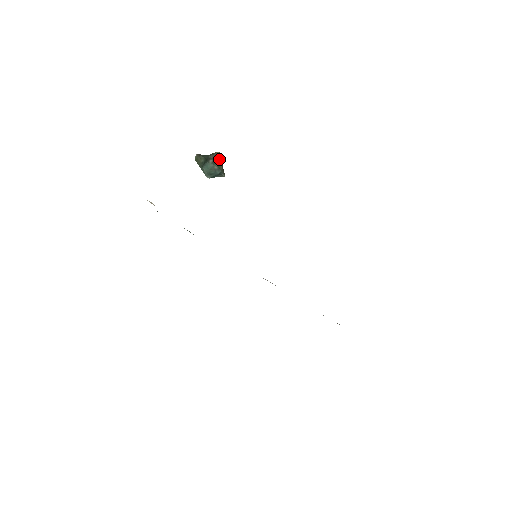
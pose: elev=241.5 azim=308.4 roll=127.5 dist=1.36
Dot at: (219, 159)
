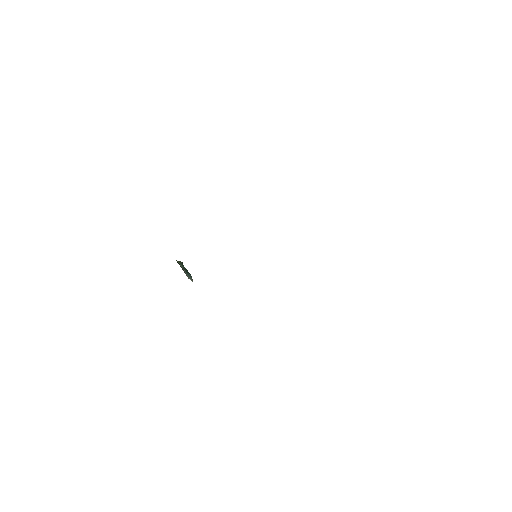
Dot at: occluded
